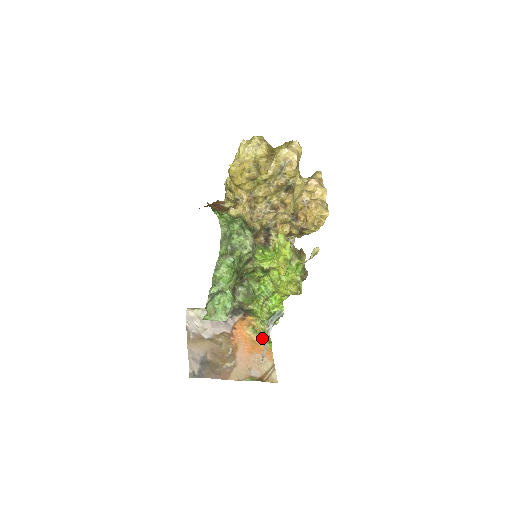
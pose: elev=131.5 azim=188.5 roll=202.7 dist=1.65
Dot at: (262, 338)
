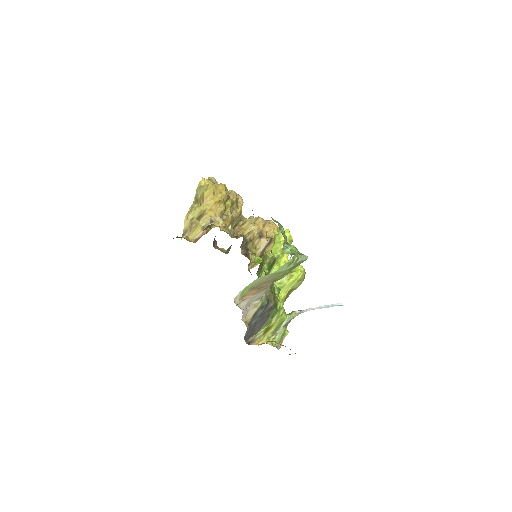
Dot at: occluded
